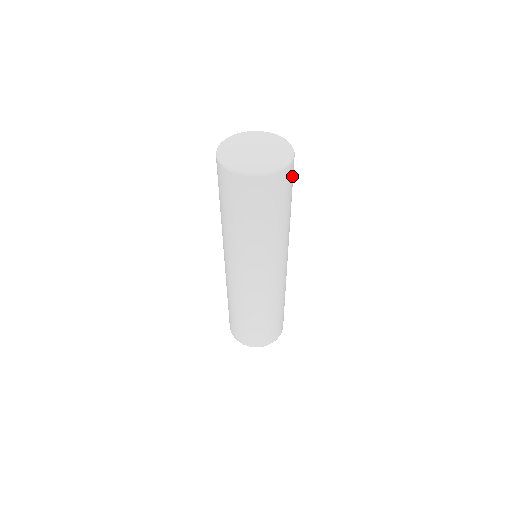
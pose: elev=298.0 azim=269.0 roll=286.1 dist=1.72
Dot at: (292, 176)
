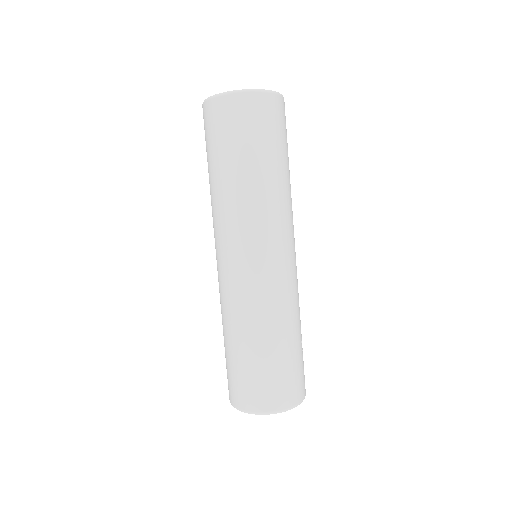
Dot at: (285, 120)
